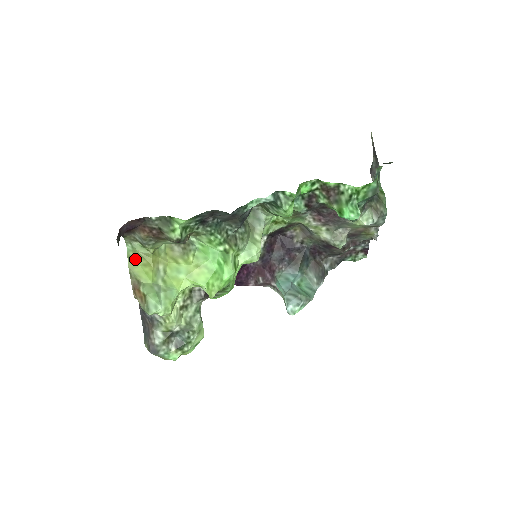
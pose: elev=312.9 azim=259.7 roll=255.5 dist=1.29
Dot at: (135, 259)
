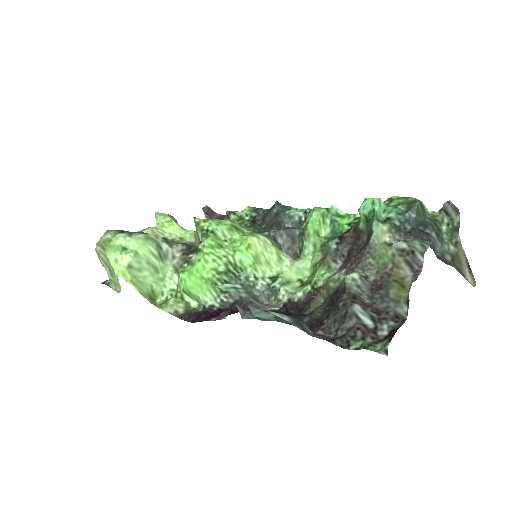
Dot at: occluded
